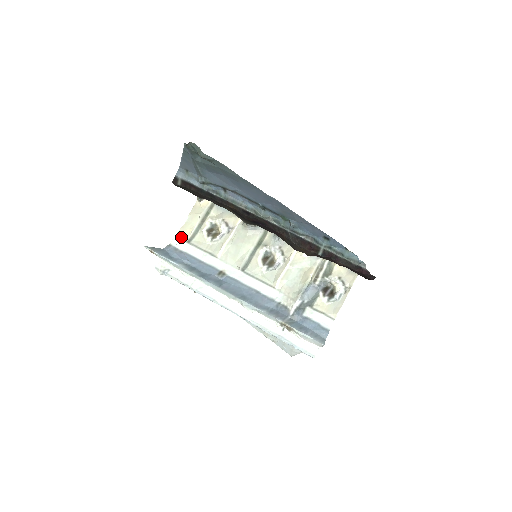
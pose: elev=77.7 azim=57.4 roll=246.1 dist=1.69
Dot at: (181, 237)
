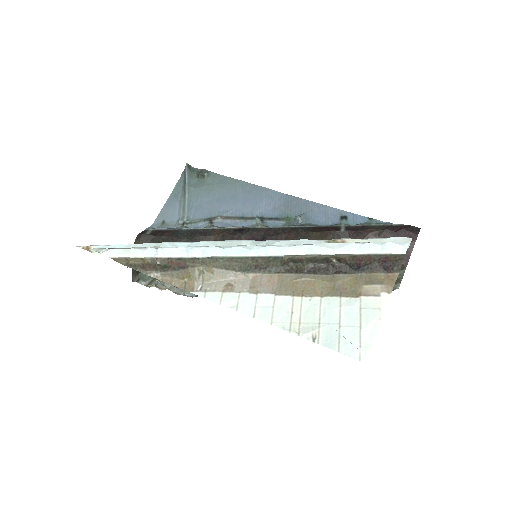
Dot at: occluded
